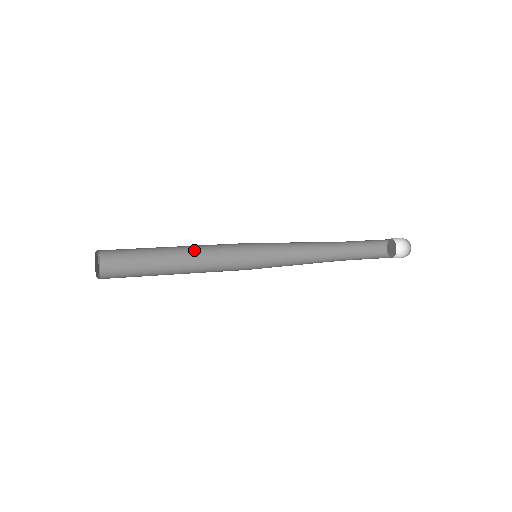
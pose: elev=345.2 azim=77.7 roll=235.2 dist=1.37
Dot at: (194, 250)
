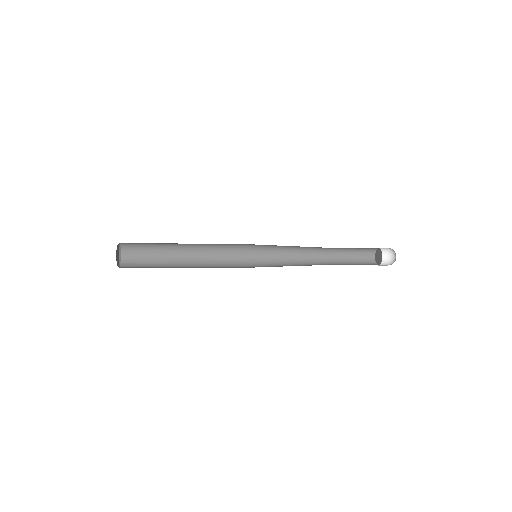
Dot at: (202, 253)
